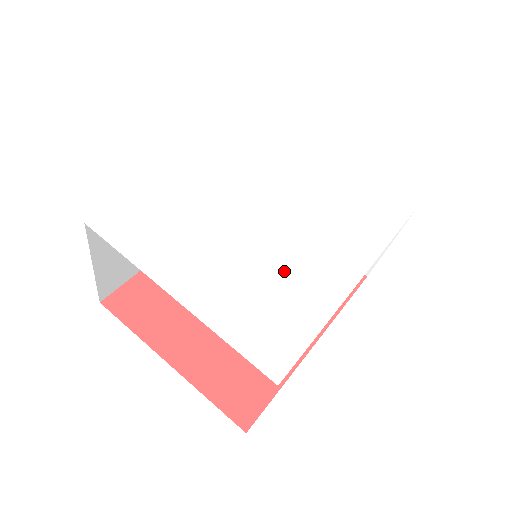
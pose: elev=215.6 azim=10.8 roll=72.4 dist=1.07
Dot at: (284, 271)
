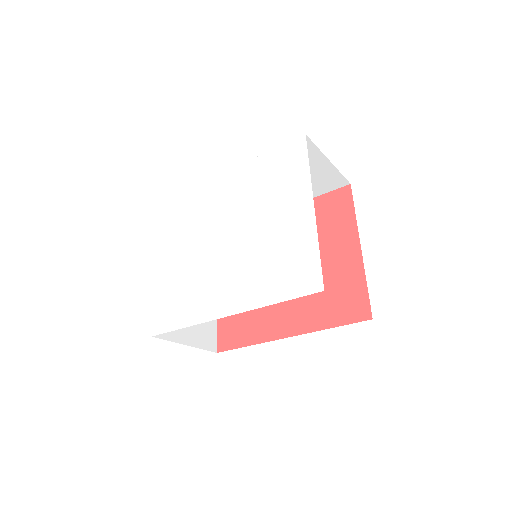
Dot at: (200, 281)
